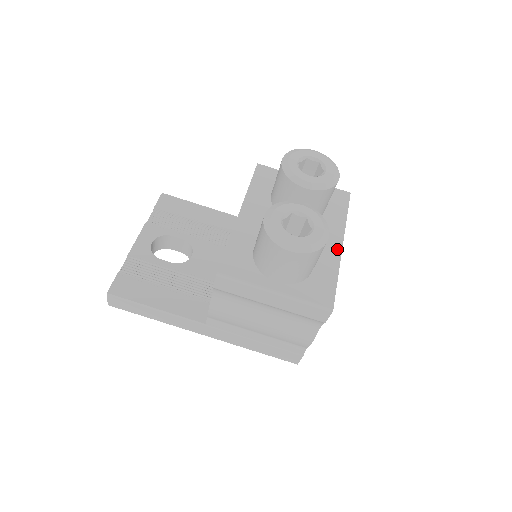
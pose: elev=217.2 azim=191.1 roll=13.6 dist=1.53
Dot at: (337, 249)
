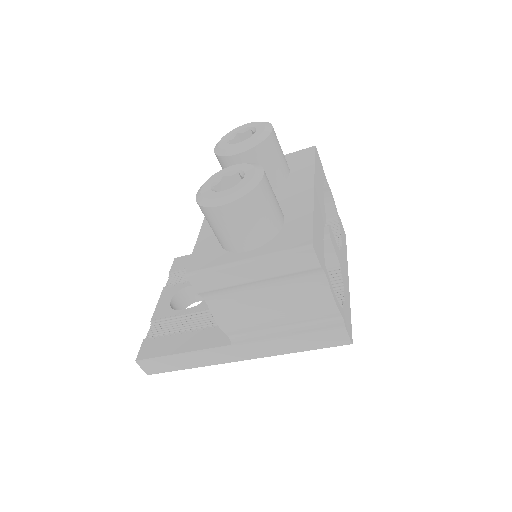
Dot at: (308, 194)
